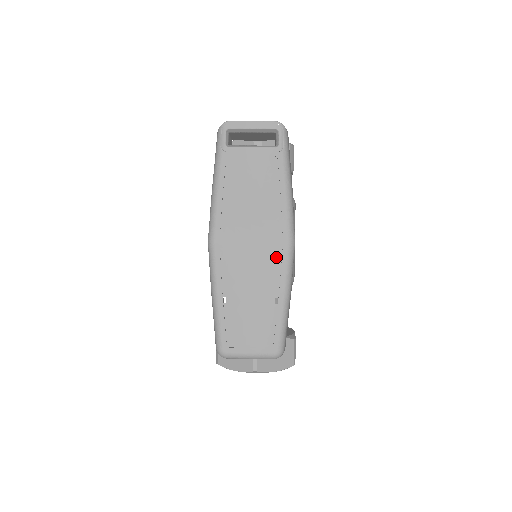
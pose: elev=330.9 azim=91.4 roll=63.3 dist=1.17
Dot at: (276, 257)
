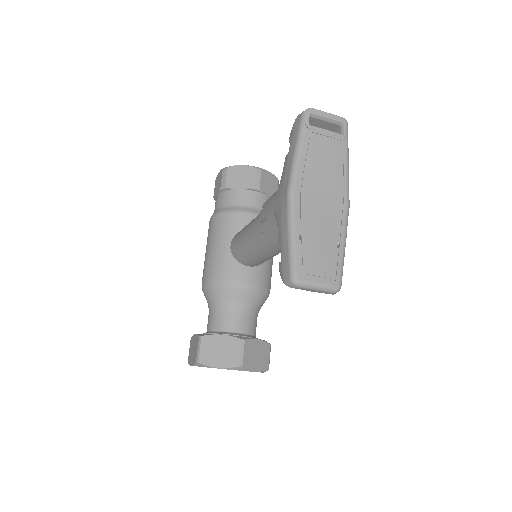
Dot at: (338, 212)
